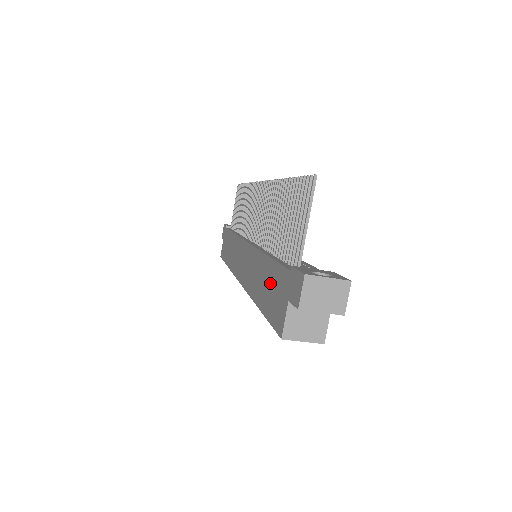
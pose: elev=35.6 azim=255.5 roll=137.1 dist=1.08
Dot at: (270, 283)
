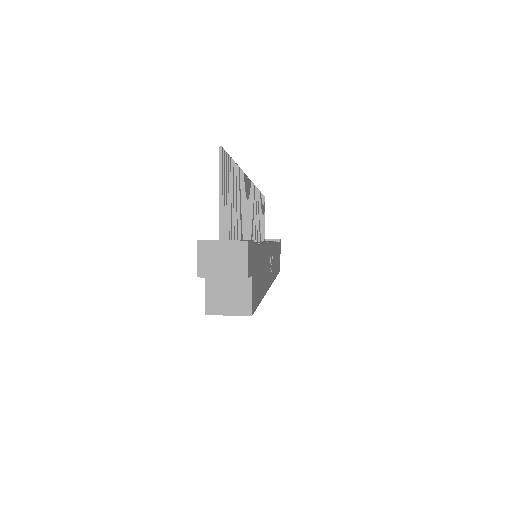
Dot at: occluded
